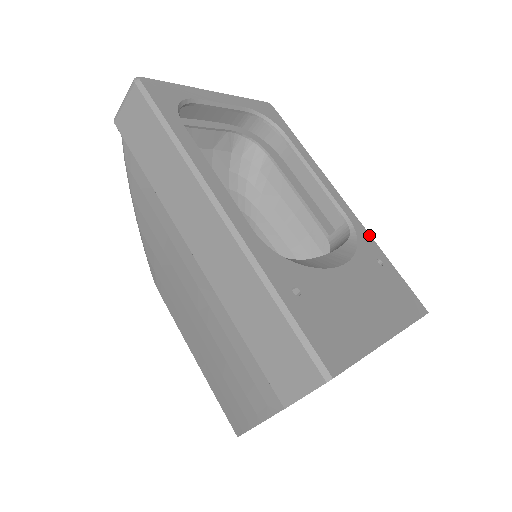
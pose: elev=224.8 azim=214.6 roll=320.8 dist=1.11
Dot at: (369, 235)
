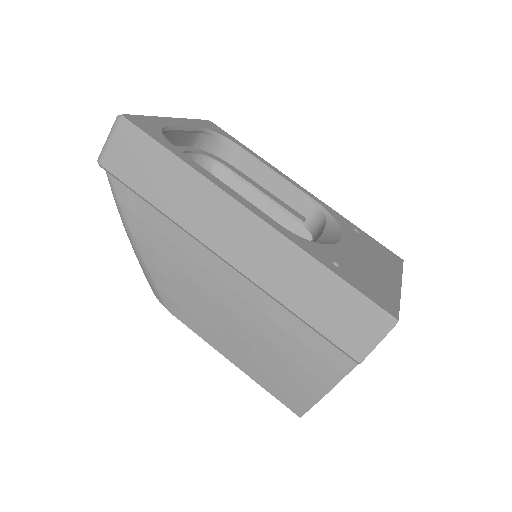
Dot at: (336, 212)
